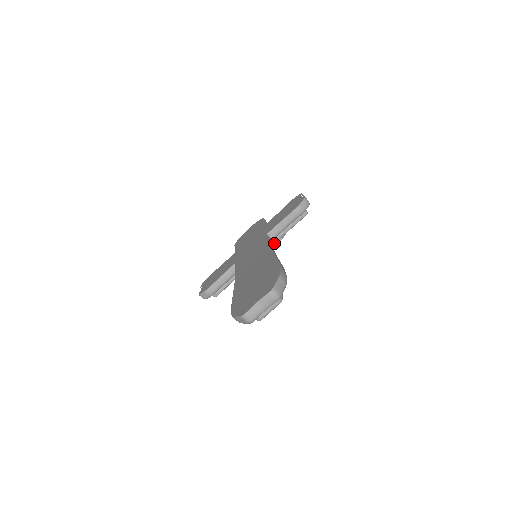
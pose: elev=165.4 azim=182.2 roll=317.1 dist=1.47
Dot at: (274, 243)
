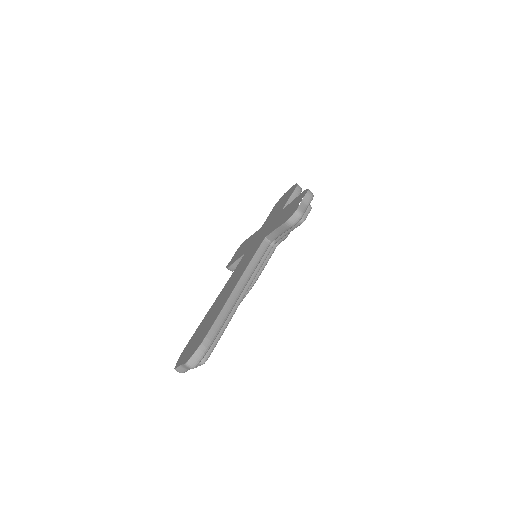
Dot at: (278, 240)
